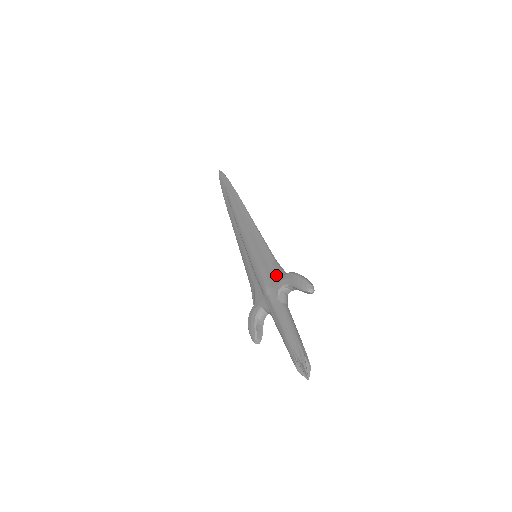
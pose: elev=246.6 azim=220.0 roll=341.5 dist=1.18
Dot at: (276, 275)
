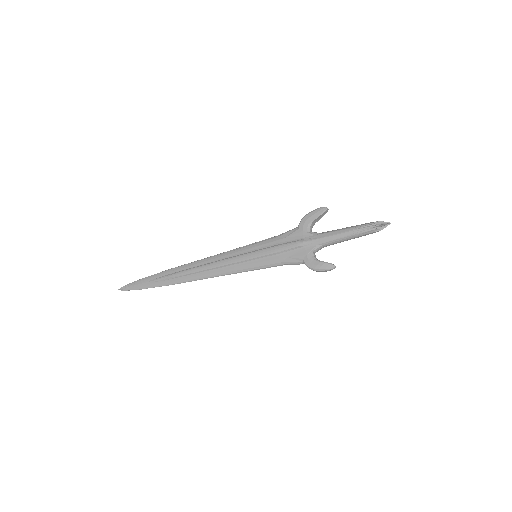
Dot at: (294, 233)
